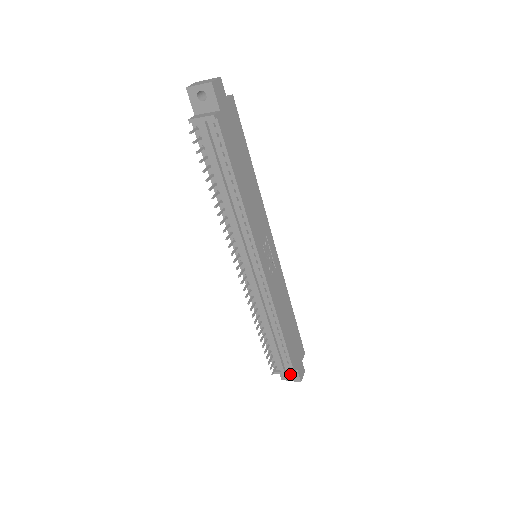
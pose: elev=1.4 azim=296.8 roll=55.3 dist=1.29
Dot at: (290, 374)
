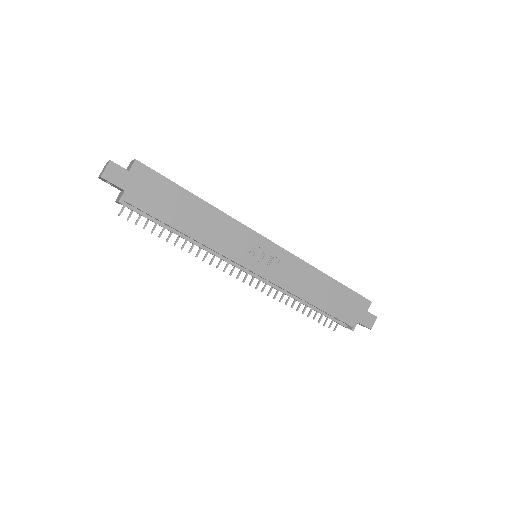
Dot at: (350, 329)
